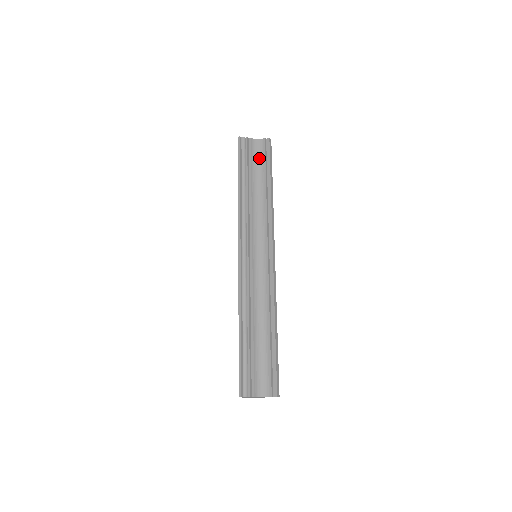
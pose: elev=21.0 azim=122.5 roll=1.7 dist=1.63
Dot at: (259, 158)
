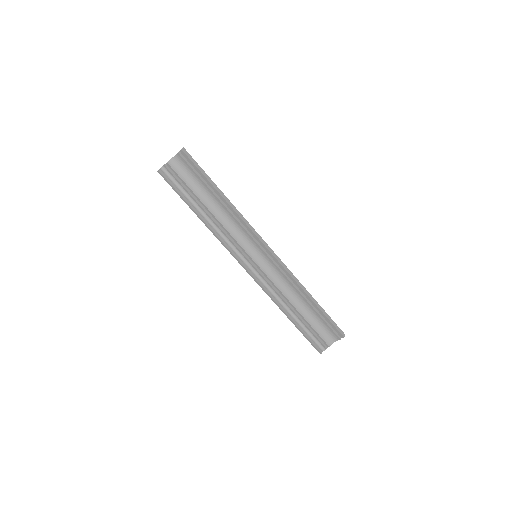
Dot at: (190, 175)
